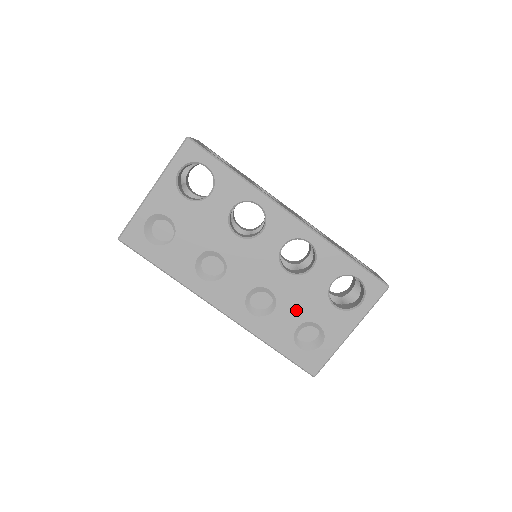
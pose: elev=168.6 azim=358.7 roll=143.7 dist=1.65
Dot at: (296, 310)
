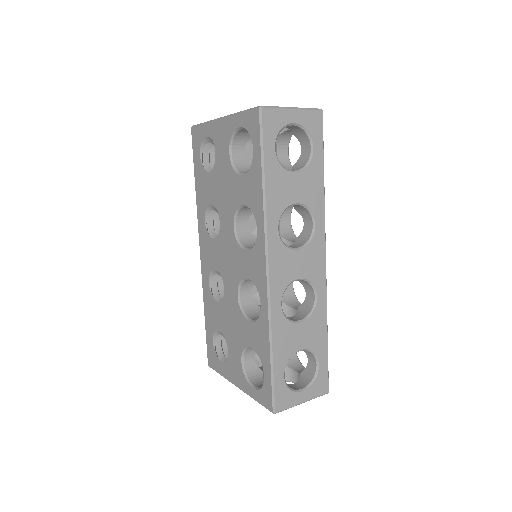
Dot at: (226, 323)
